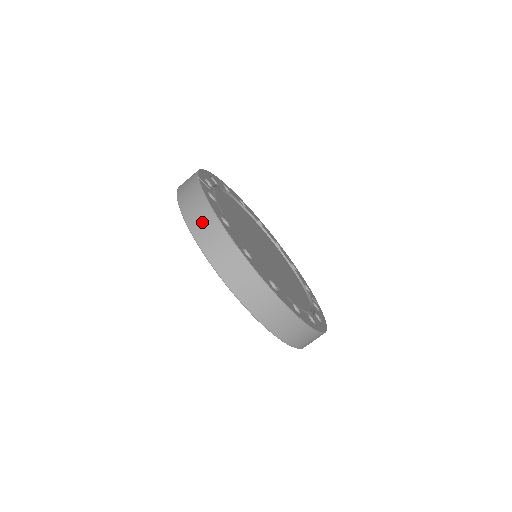
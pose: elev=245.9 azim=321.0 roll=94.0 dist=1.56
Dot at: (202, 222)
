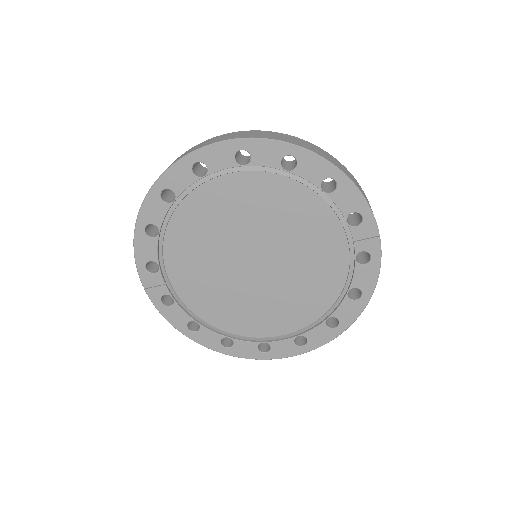
Dot at: occluded
